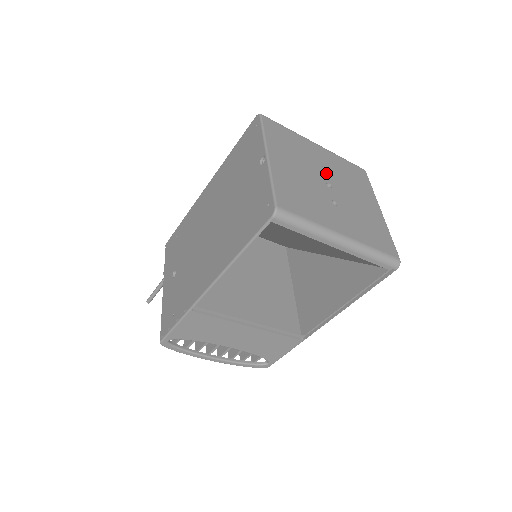
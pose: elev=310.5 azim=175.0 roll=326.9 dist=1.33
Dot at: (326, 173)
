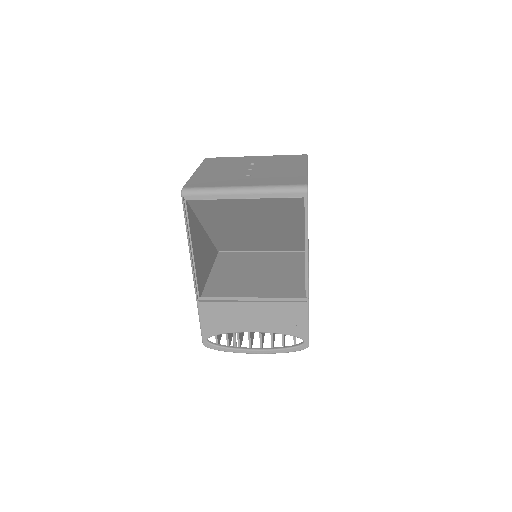
Dot at: (252, 165)
